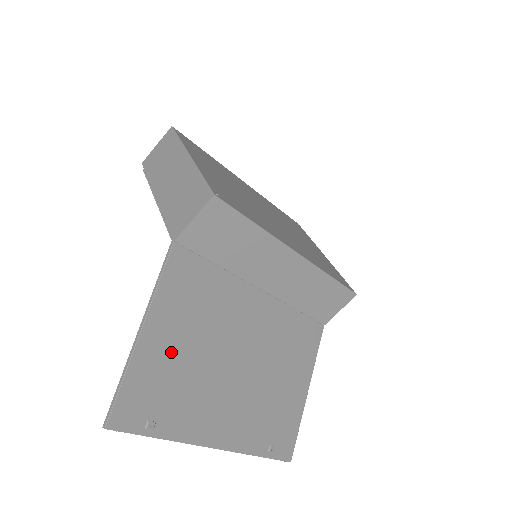
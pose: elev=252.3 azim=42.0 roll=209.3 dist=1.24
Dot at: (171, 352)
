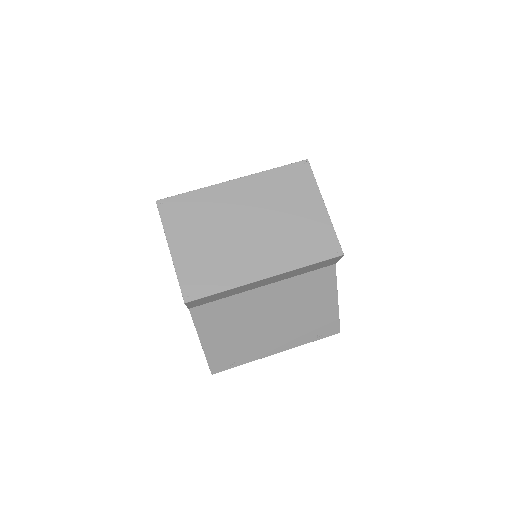
Dot at: (223, 341)
